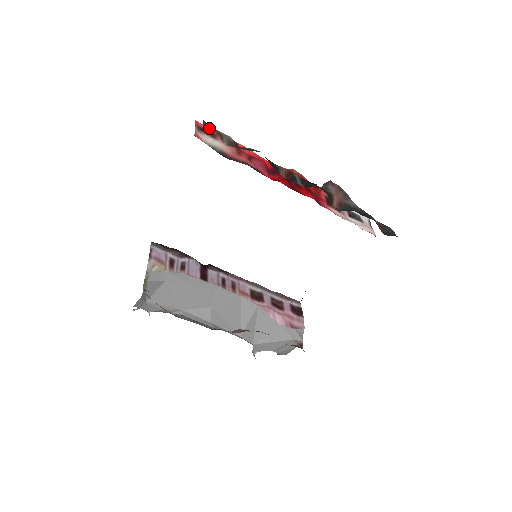
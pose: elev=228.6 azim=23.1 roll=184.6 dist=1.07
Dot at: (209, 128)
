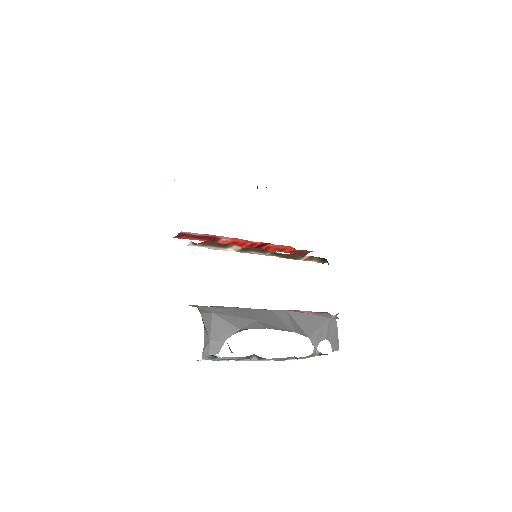
Dot at: occluded
